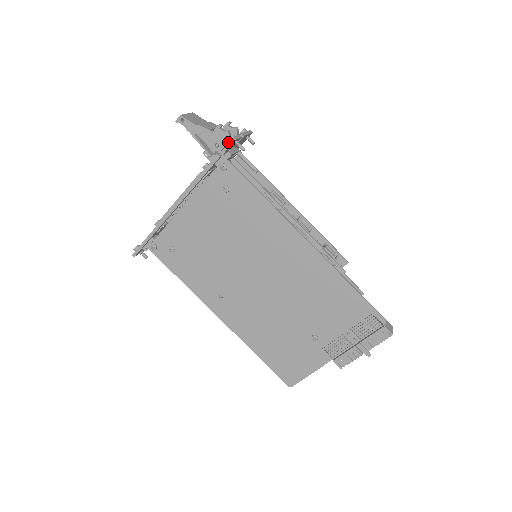
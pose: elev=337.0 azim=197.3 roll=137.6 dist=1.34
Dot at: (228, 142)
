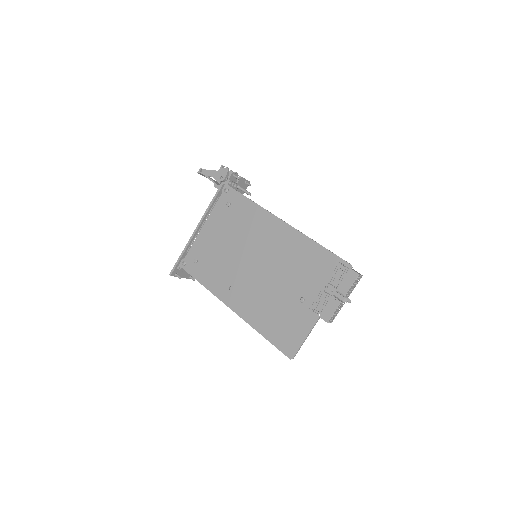
Dot at: (228, 175)
